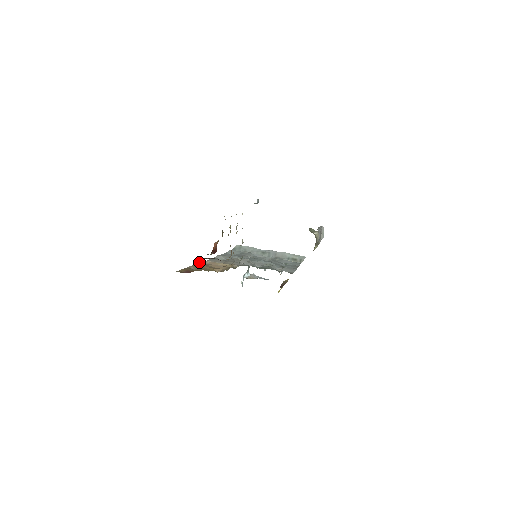
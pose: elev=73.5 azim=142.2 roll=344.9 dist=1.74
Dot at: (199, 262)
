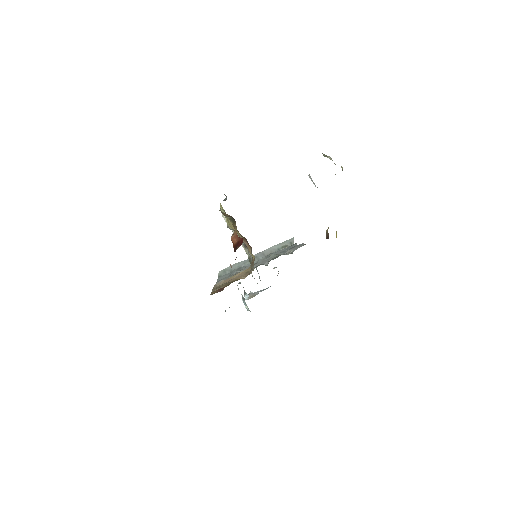
Dot at: (213, 287)
